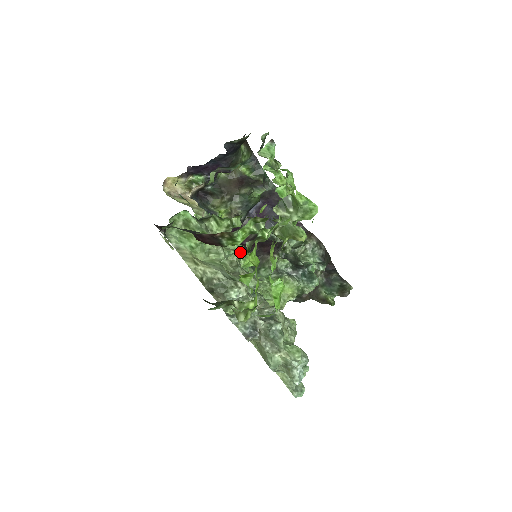
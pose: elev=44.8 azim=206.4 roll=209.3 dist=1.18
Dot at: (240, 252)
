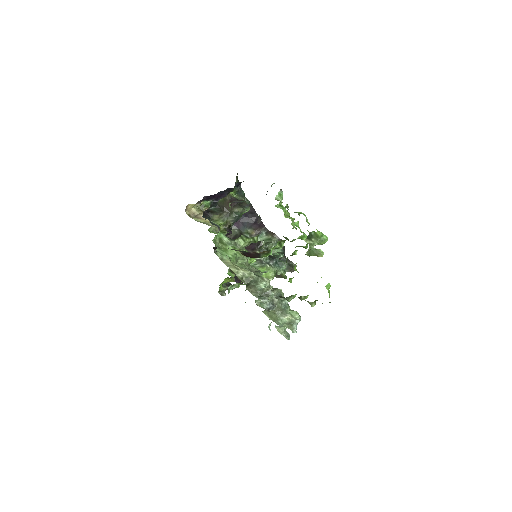
Dot at: occluded
